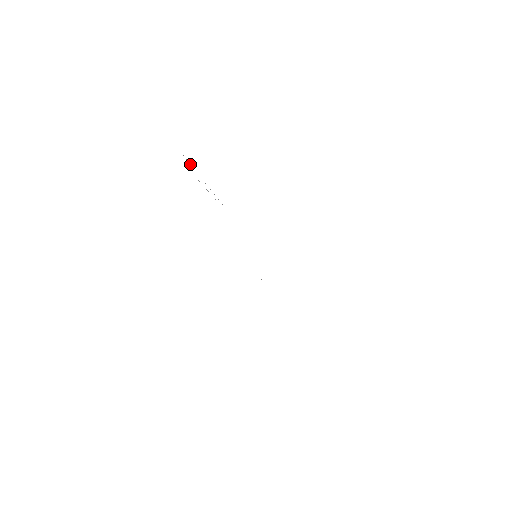
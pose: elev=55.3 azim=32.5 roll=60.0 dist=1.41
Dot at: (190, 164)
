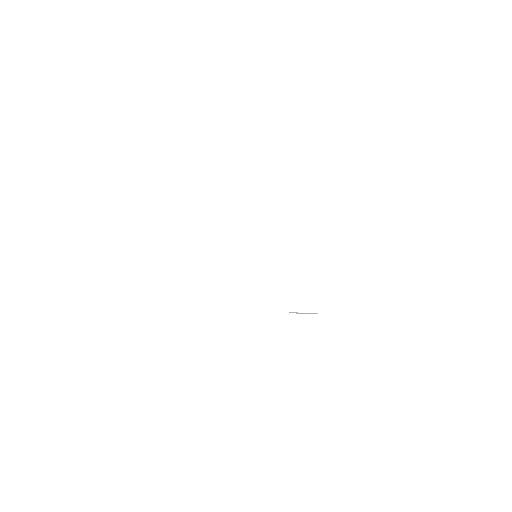
Dot at: occluded
